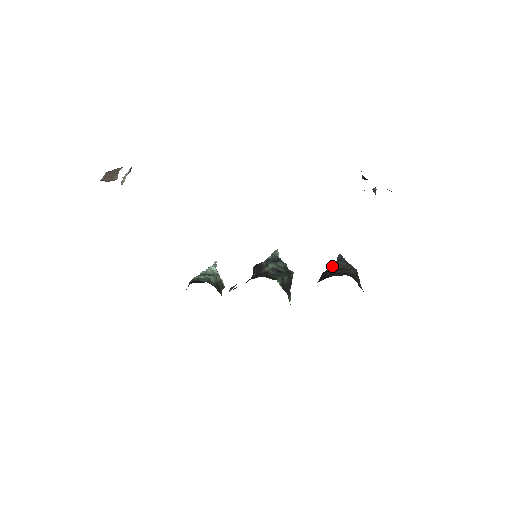
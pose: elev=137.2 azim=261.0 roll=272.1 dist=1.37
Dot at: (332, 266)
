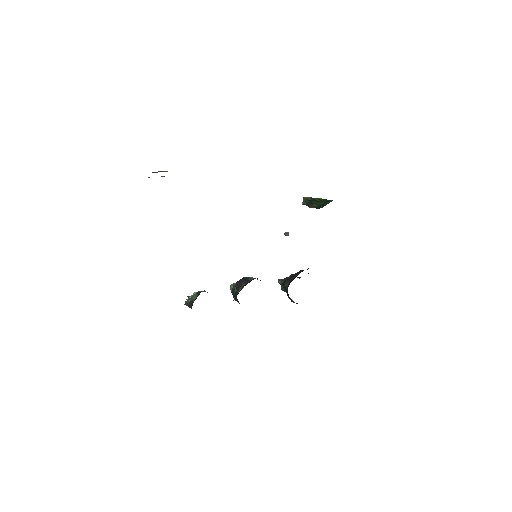
Dot at: (291, 274)
